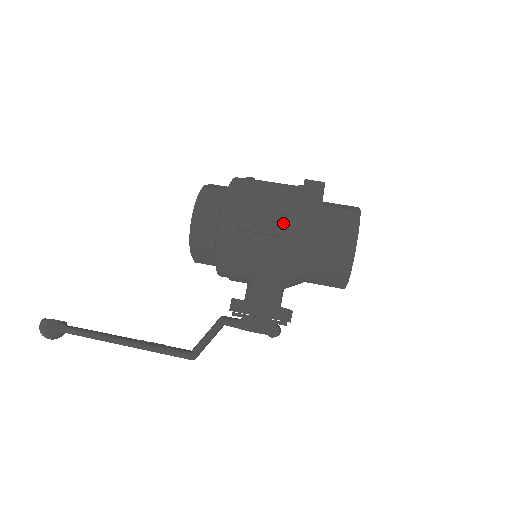
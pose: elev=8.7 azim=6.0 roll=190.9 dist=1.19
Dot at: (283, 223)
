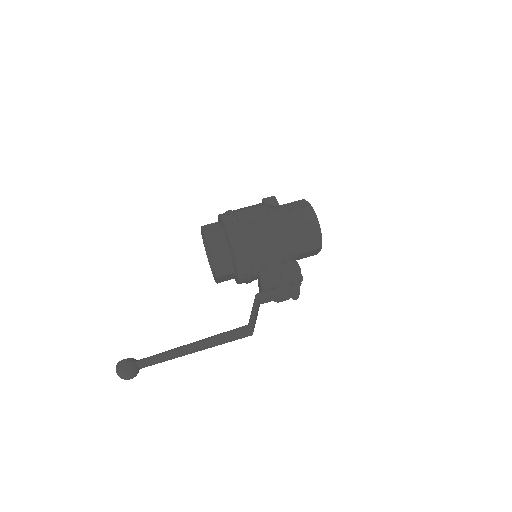
Dot at: (266, 212)
